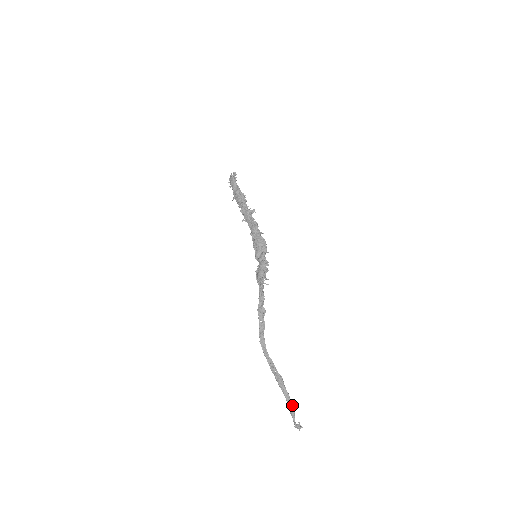
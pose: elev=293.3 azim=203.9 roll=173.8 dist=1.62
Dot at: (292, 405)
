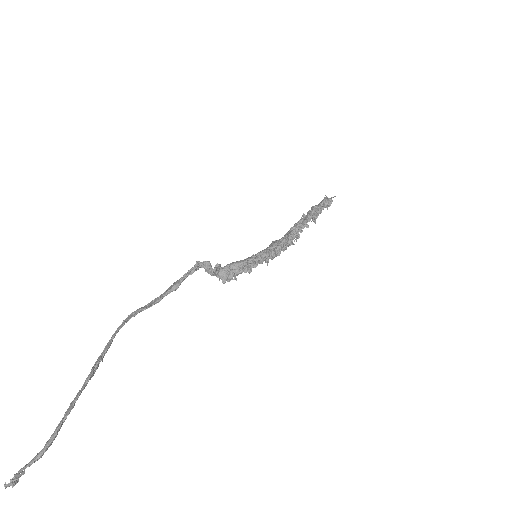
Dot at: (53, 437)
